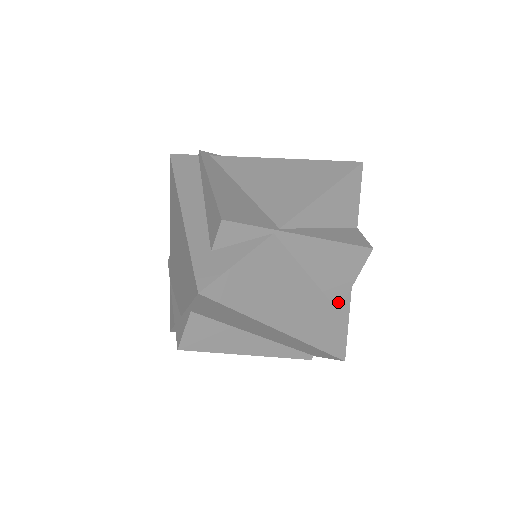
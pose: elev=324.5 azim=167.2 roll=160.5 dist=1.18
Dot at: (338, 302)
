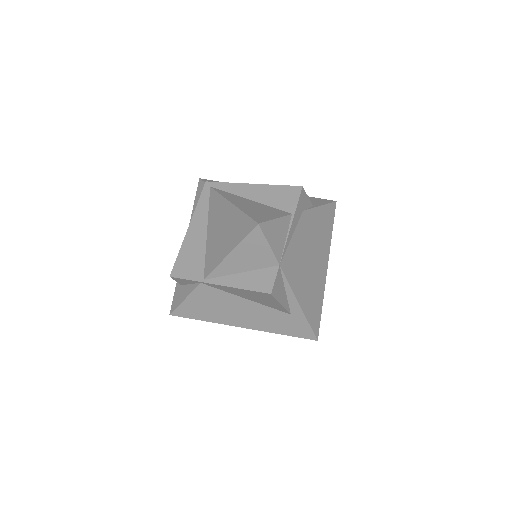
Dot at: (284, 311)
